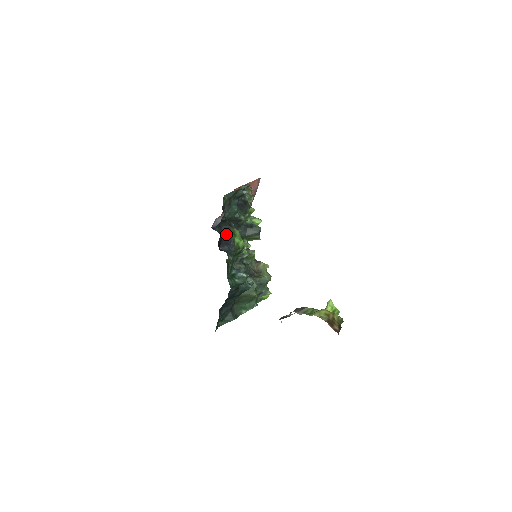
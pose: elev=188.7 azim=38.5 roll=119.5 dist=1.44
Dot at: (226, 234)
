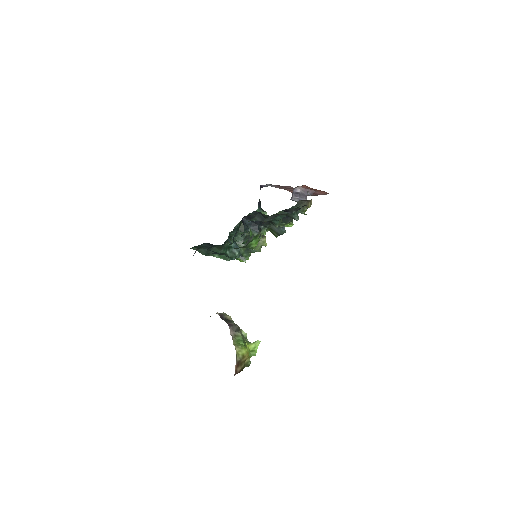
Dot at: (256, 220)
